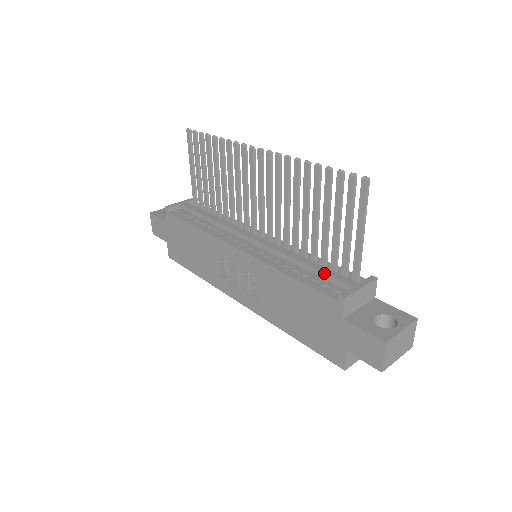
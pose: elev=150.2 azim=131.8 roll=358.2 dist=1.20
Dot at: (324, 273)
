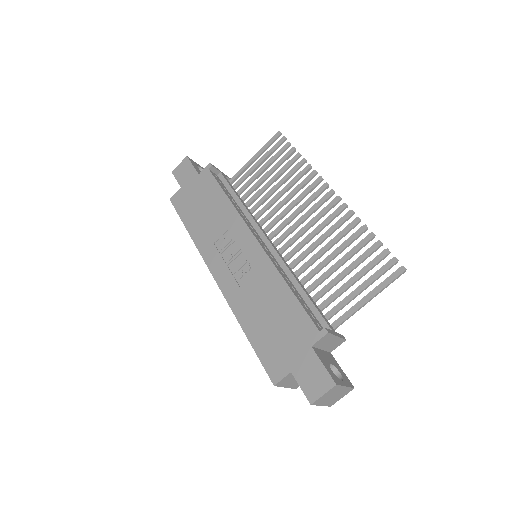
Dot at: (315, 306)
